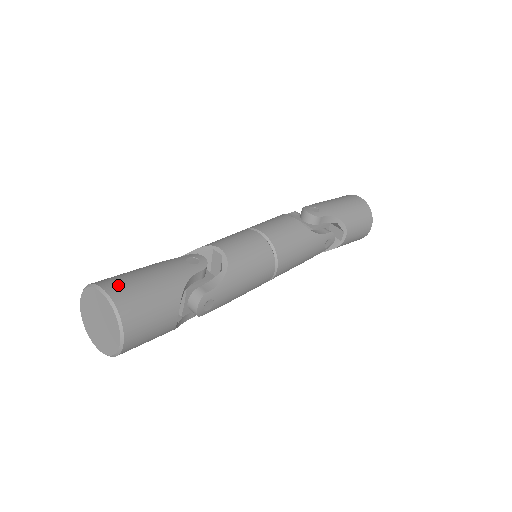
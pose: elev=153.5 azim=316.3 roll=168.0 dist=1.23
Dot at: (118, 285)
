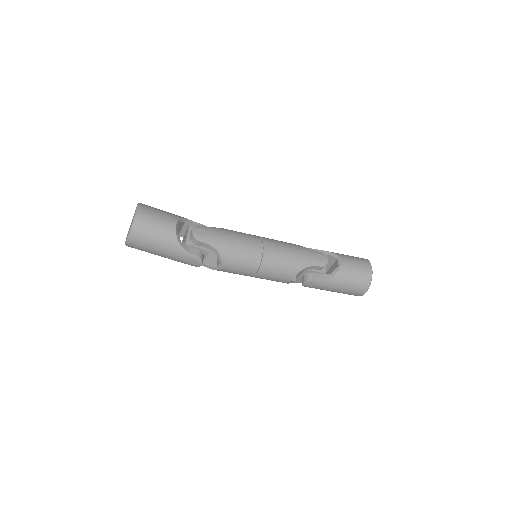
Dot at: occluded
